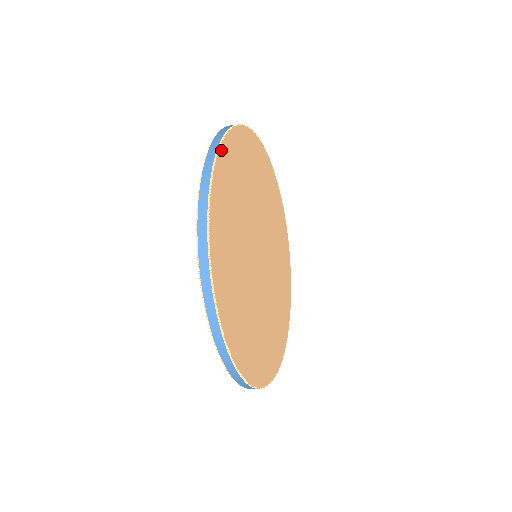
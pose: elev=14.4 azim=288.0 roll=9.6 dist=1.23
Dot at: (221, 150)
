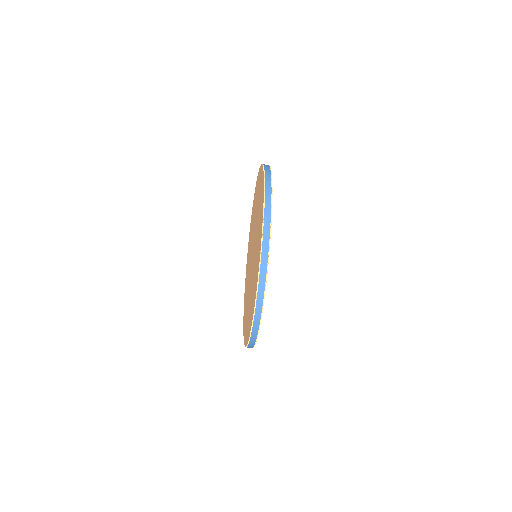
Dot at: occluded
